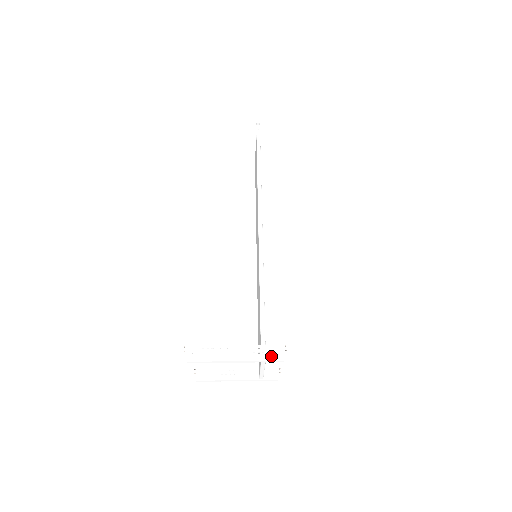
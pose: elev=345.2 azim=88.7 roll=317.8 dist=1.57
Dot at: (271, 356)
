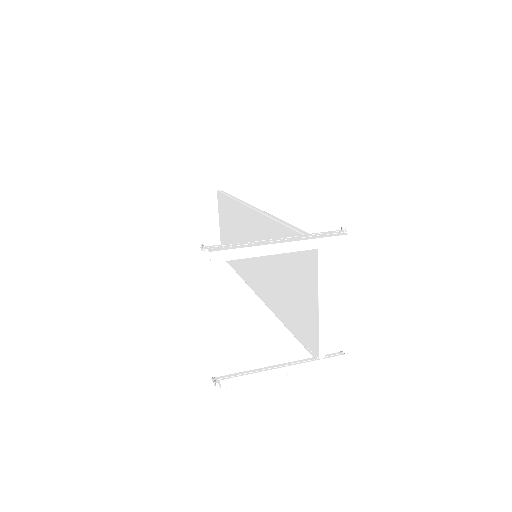
Dot at: (329, 235)
